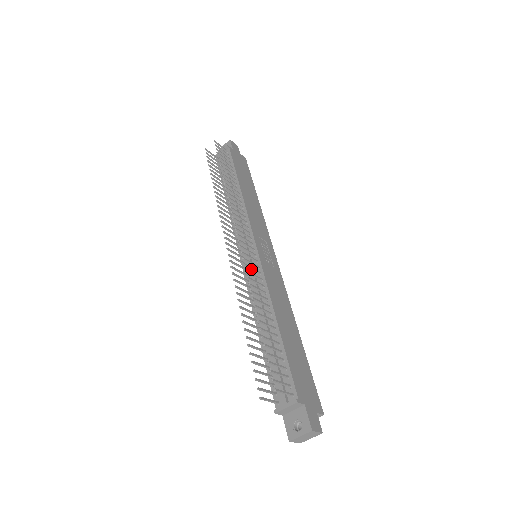
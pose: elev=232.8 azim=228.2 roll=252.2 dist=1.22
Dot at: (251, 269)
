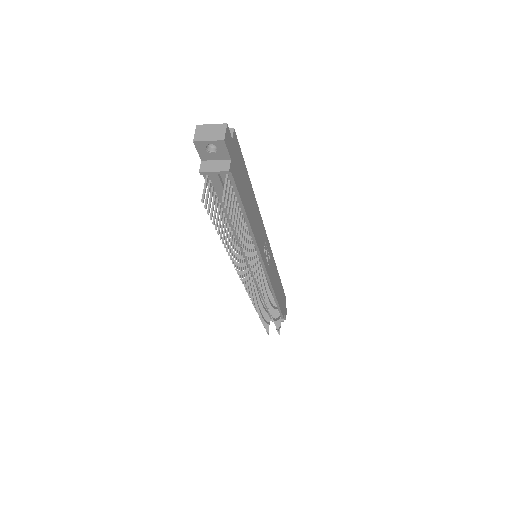
Dot at: (265, 292)
